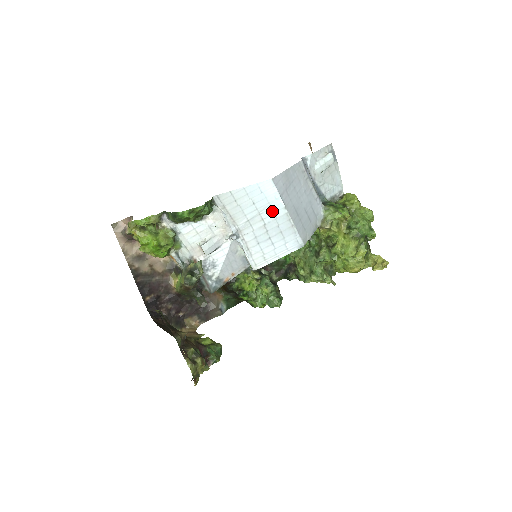
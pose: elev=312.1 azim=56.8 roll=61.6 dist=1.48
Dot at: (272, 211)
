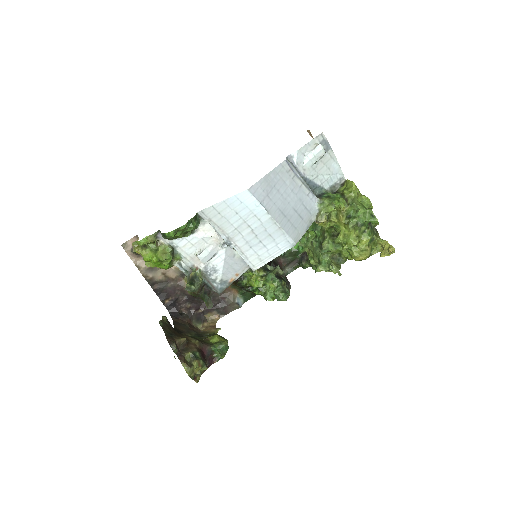
Dot at: (256, 218)
